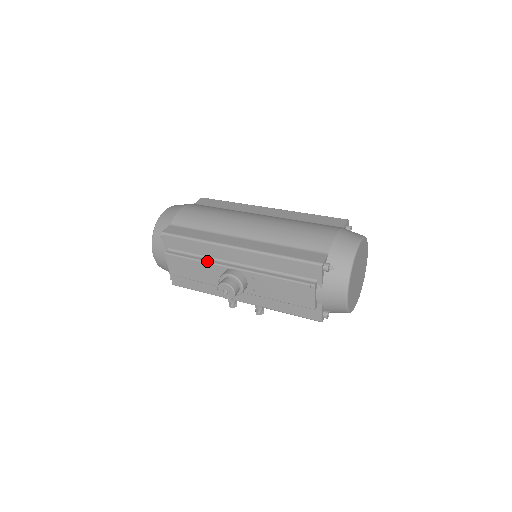
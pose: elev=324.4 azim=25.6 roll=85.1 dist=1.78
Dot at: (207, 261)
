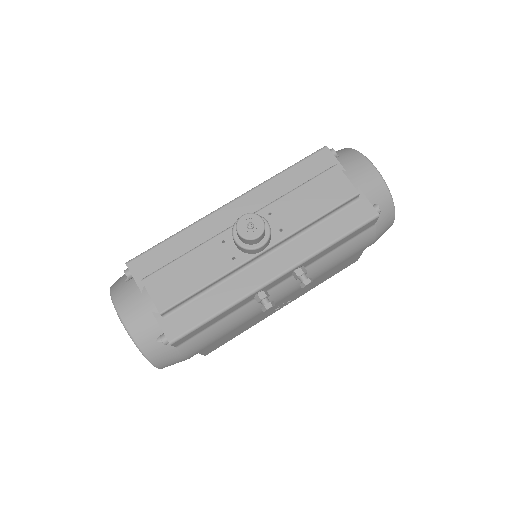
Dot at: (204, 242)
